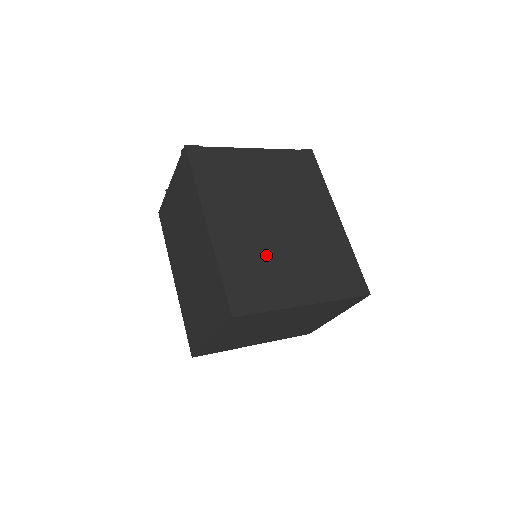
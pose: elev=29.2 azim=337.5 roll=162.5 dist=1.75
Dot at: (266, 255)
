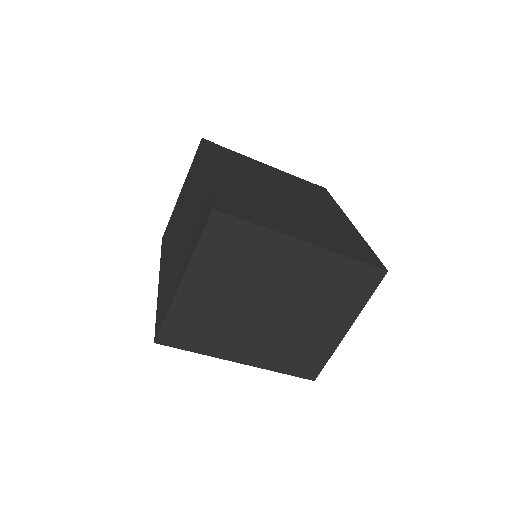
Dot at: (265, 202)
